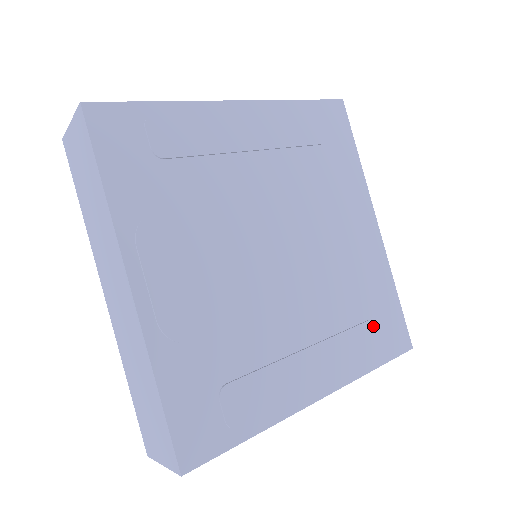
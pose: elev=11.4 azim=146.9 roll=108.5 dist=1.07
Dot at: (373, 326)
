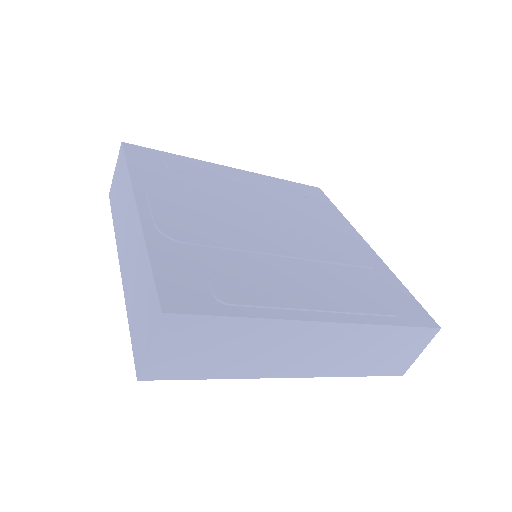
Dot at: (381, 295)
